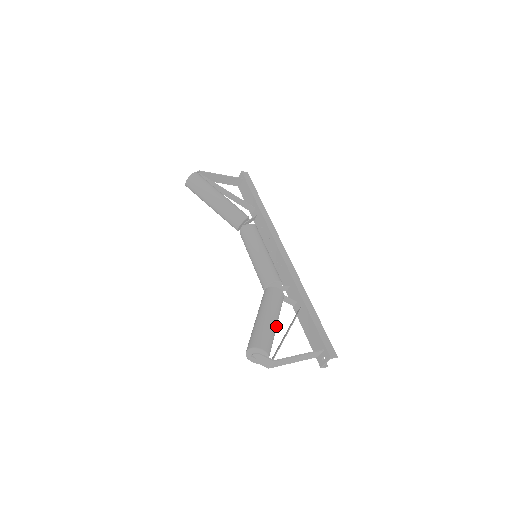
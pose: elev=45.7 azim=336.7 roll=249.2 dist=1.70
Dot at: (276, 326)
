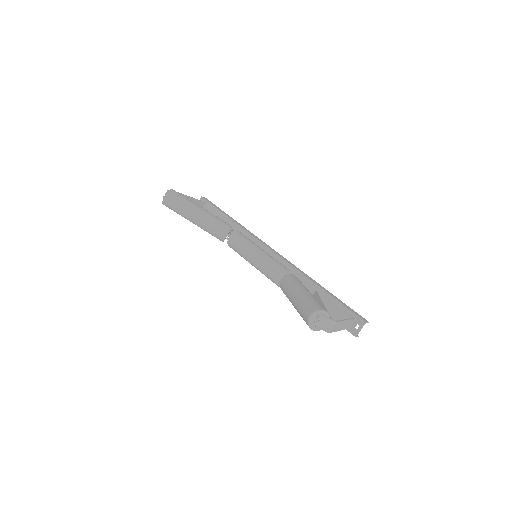
Dot at: occluded
